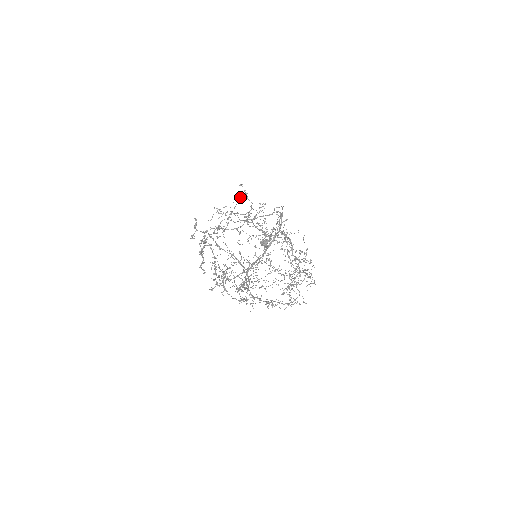
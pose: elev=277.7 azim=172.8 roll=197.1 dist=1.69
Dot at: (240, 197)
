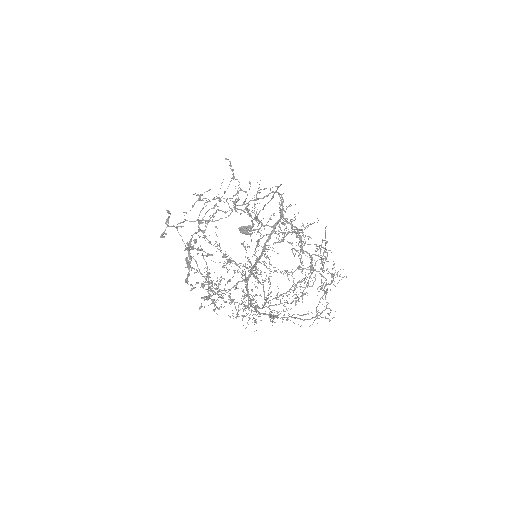
Dot at: (233, 177)
